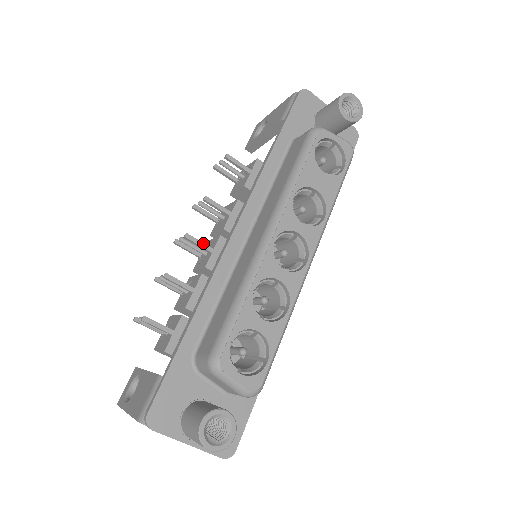
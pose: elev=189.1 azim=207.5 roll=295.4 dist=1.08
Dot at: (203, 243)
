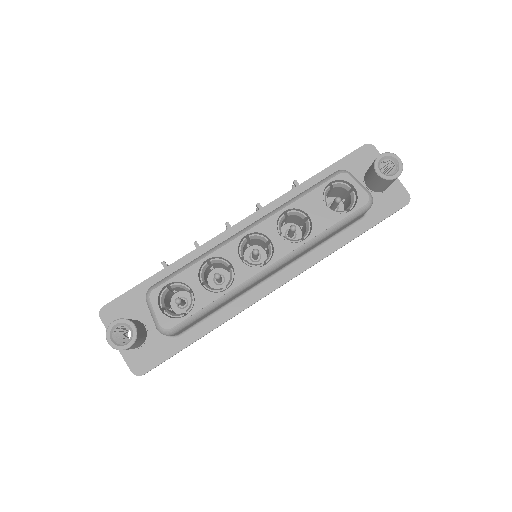
Dot at: occluded
